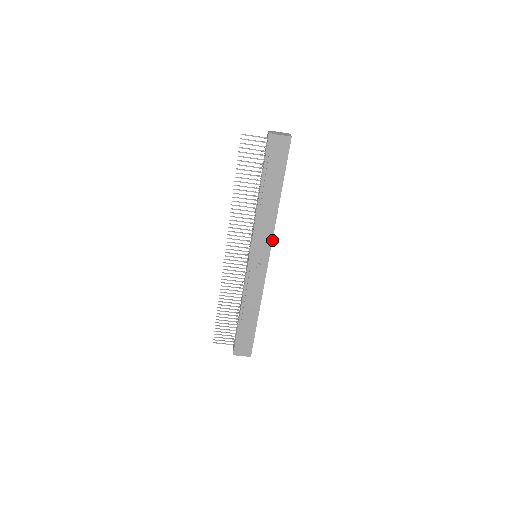
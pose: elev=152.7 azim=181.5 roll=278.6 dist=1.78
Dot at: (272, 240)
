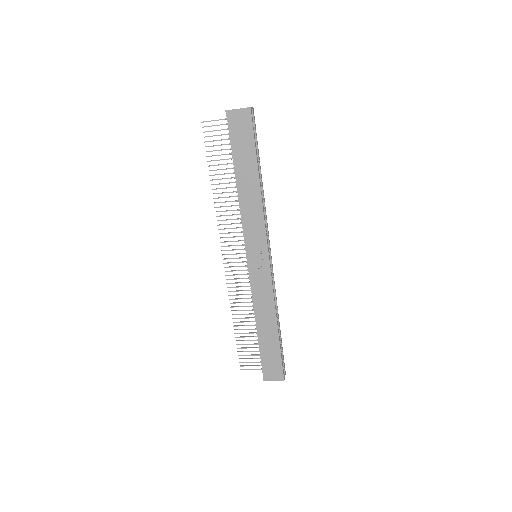
Dot at: (265, 232)
